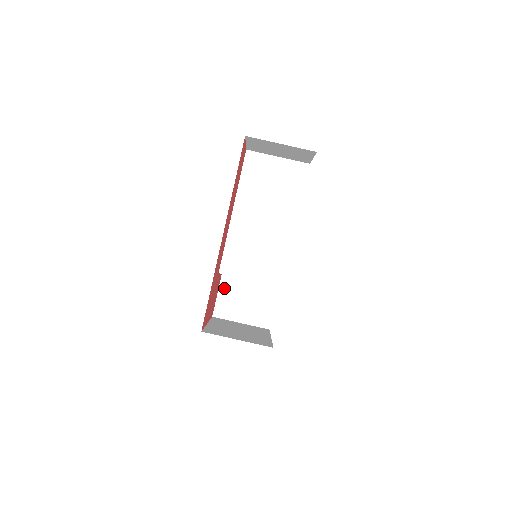
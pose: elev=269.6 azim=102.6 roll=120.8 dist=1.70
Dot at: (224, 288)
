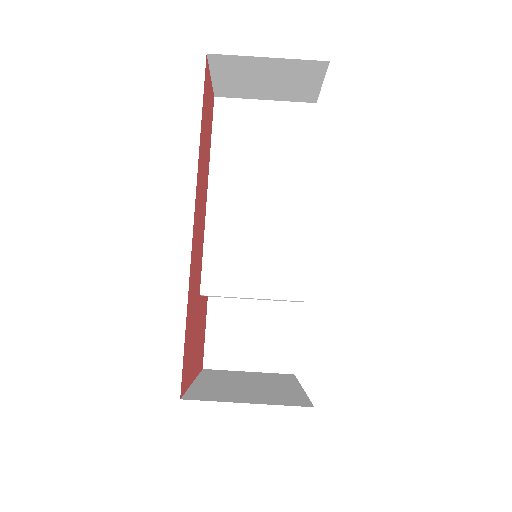
Dot at: (214, 321)
